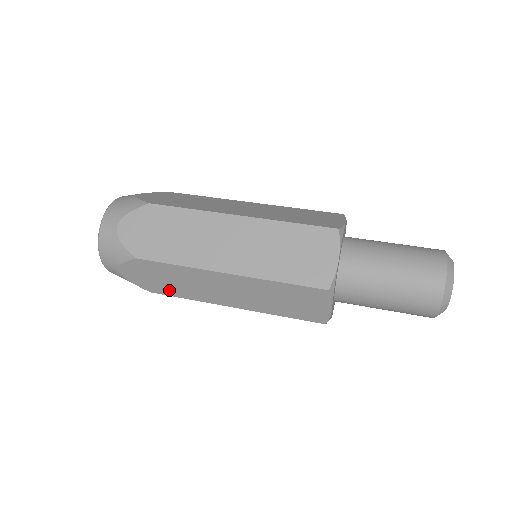
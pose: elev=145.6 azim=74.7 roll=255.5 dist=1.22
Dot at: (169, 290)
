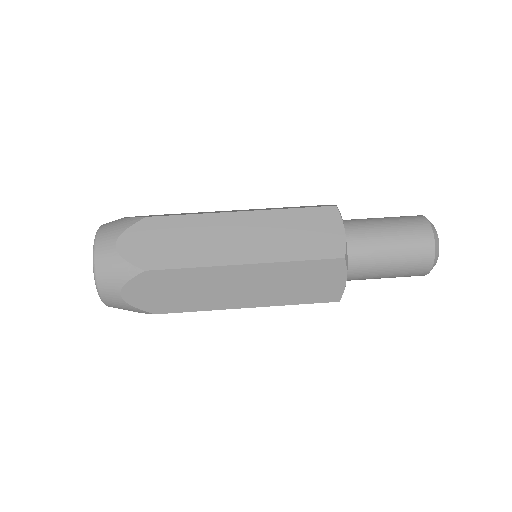
Dot at: occluded
